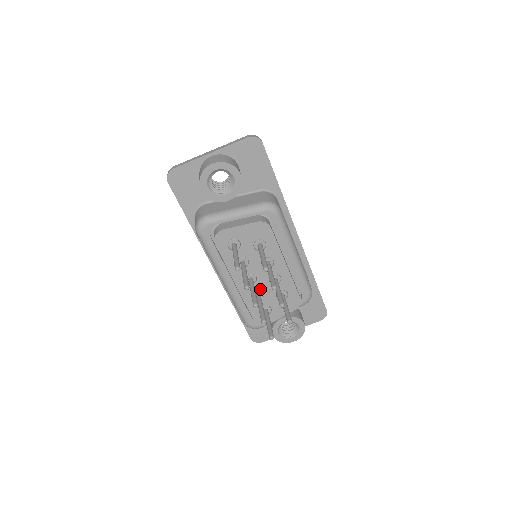
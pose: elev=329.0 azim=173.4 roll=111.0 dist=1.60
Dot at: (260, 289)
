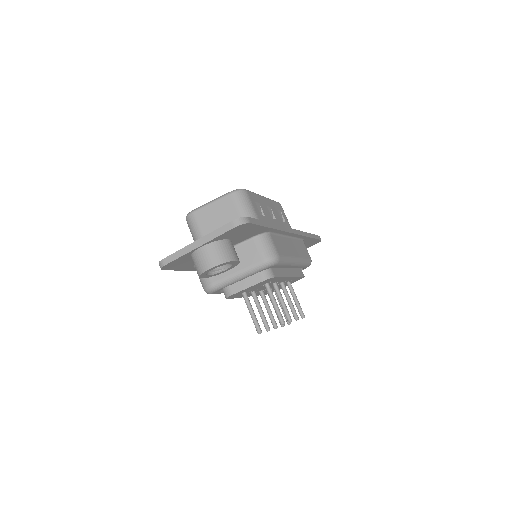
Dot at: occluded
